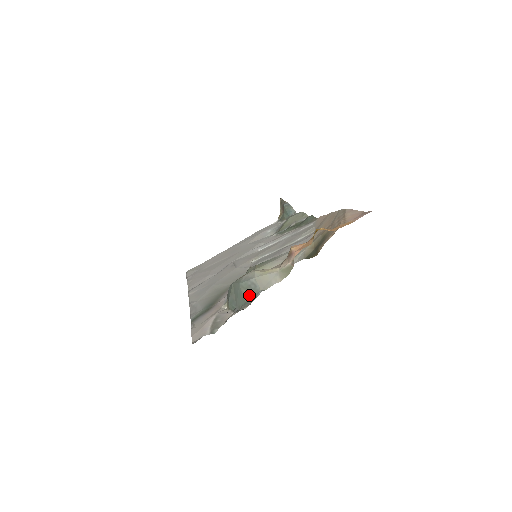
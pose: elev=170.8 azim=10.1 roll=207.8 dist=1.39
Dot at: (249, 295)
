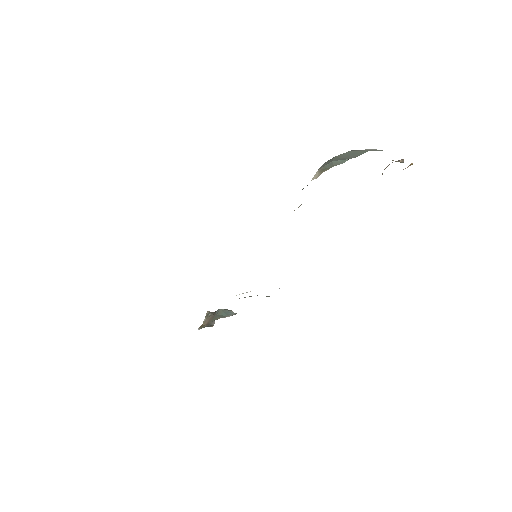
Dot at: (371, 150)
